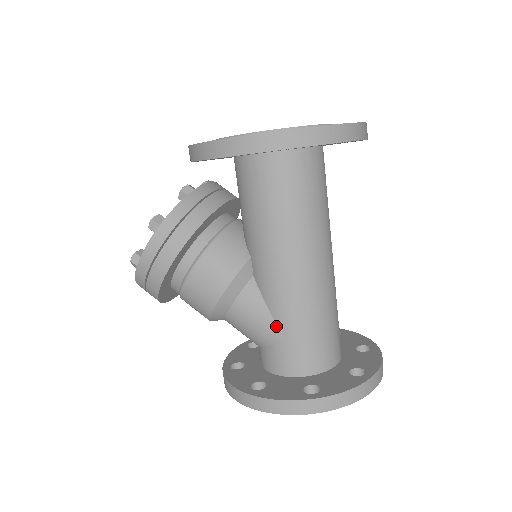
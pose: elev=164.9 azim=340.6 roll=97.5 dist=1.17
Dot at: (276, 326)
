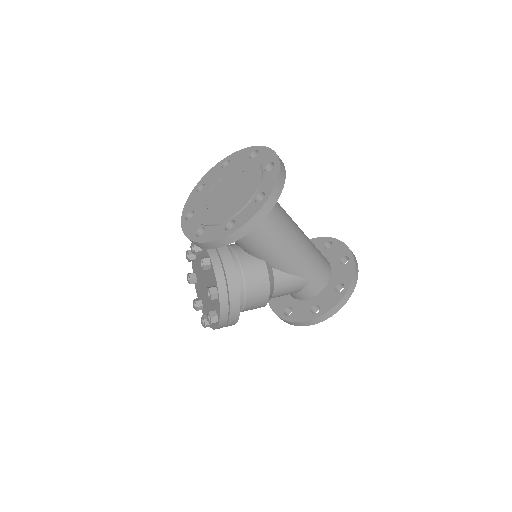
Dot at: (301, 278)
